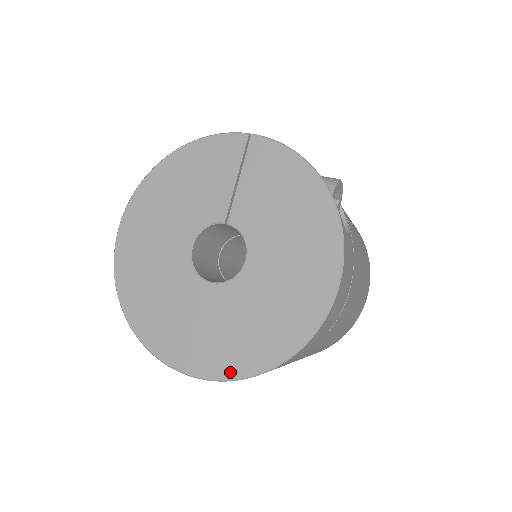
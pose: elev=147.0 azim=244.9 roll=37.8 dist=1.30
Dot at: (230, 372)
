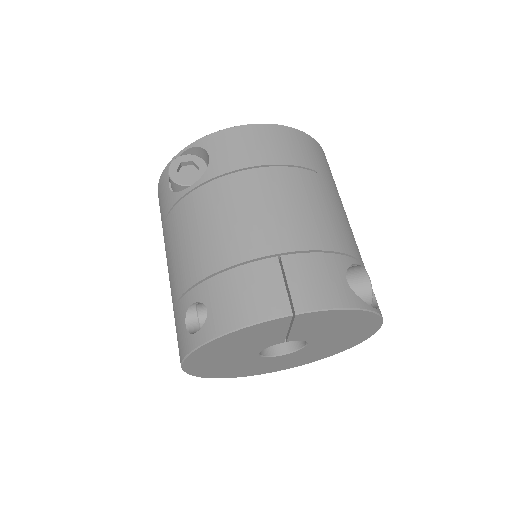
Dot at: (307, 363)
